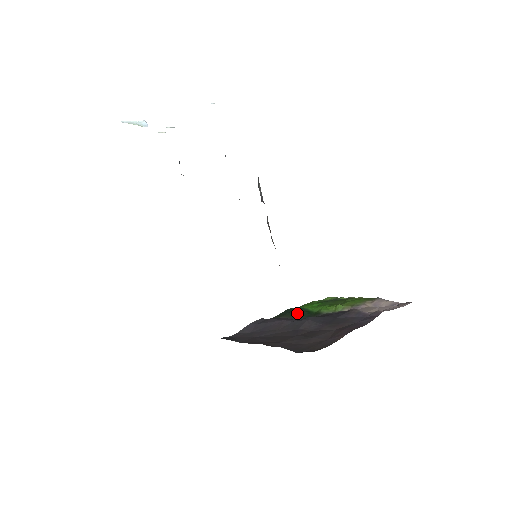
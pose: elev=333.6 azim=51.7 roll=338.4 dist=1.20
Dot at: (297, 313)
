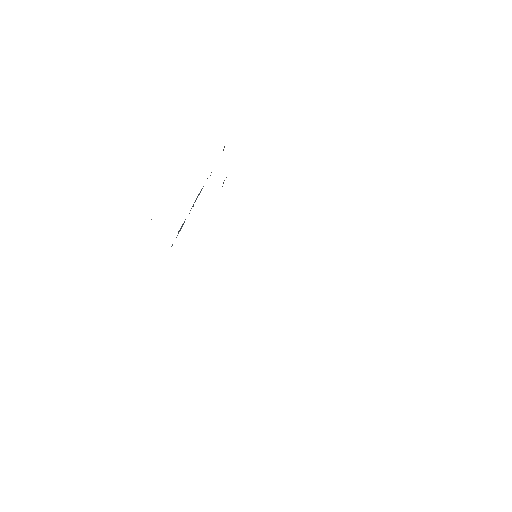
Dot at: occluded
